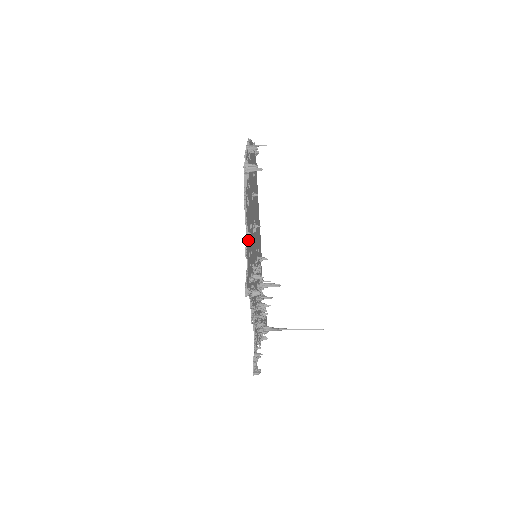
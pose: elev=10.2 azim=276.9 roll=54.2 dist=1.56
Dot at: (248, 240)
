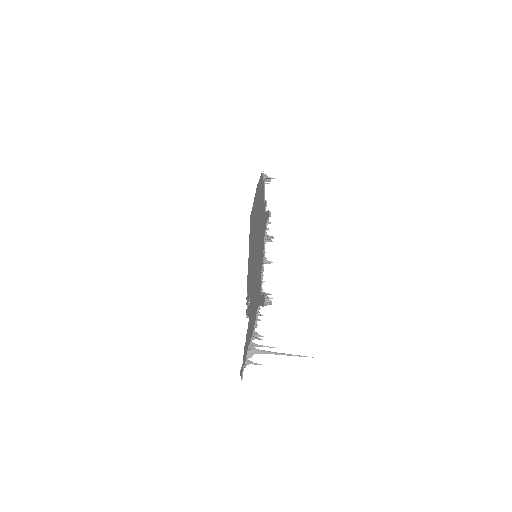
Dot at: occluded
